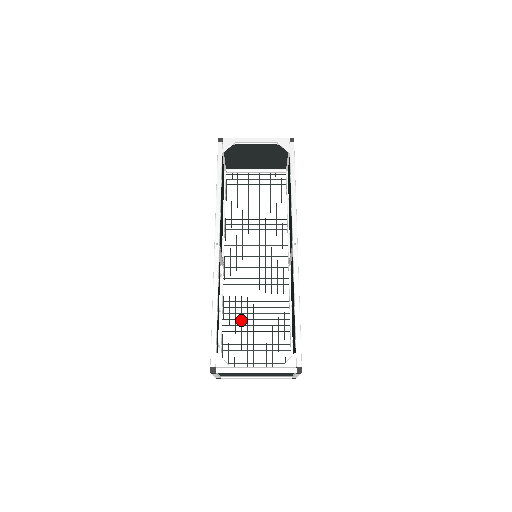
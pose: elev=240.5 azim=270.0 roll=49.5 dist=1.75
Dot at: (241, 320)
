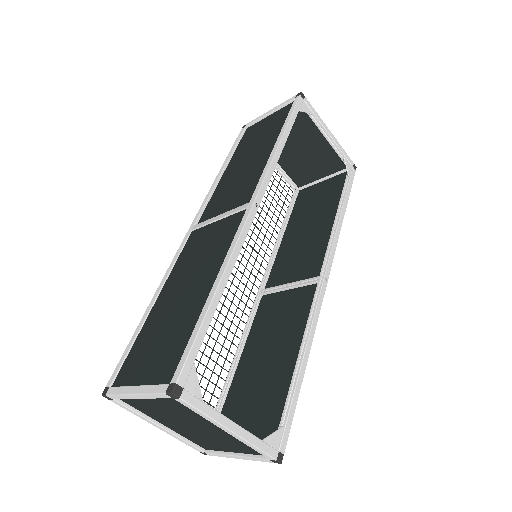
Dot at: occluded
